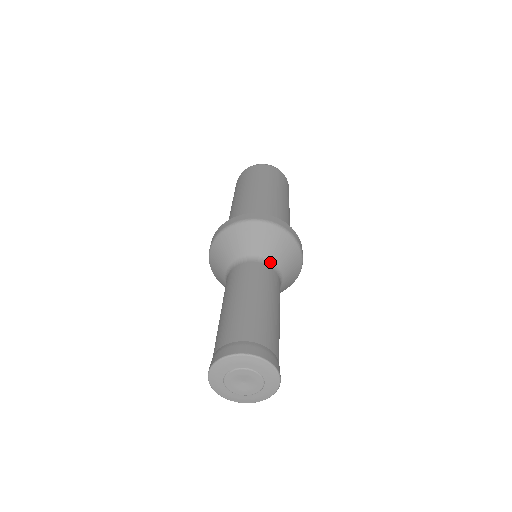
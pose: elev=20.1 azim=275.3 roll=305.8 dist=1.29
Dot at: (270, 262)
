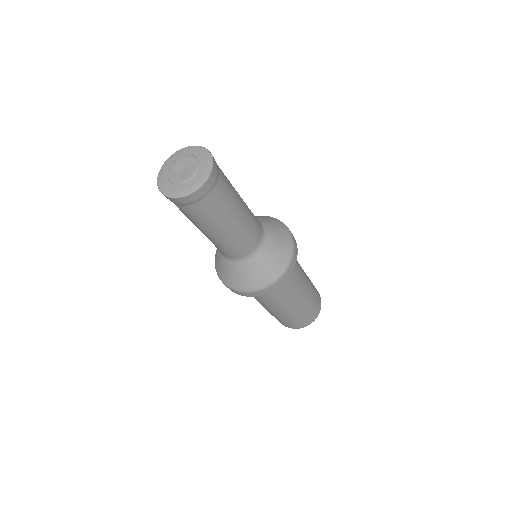
Dot at: occluded
